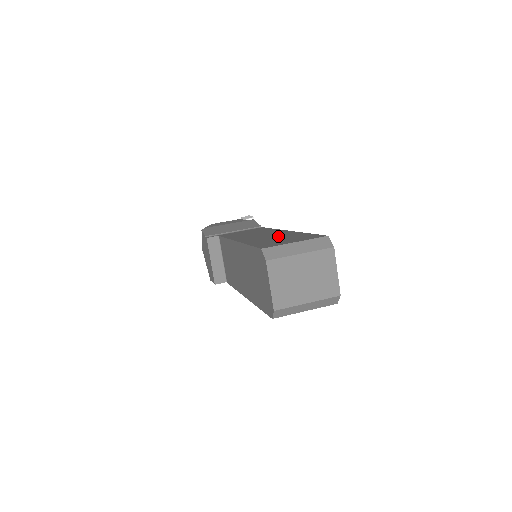
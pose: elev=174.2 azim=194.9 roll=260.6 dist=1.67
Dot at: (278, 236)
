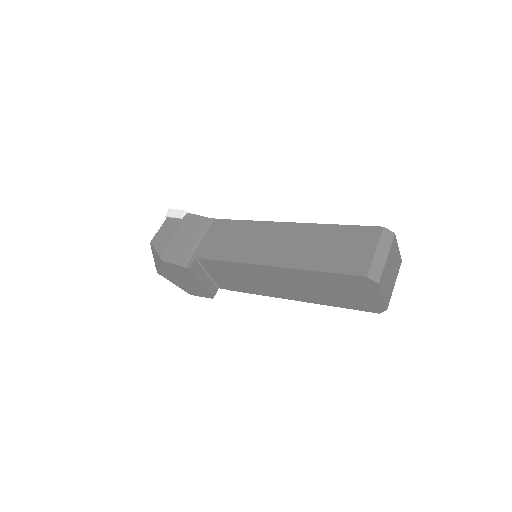
Dot at: (313, 241)
